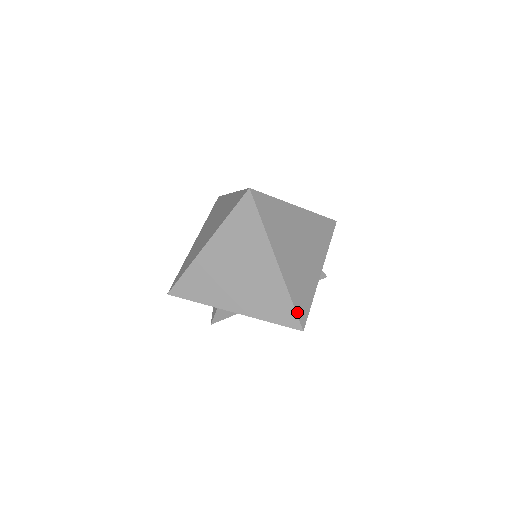
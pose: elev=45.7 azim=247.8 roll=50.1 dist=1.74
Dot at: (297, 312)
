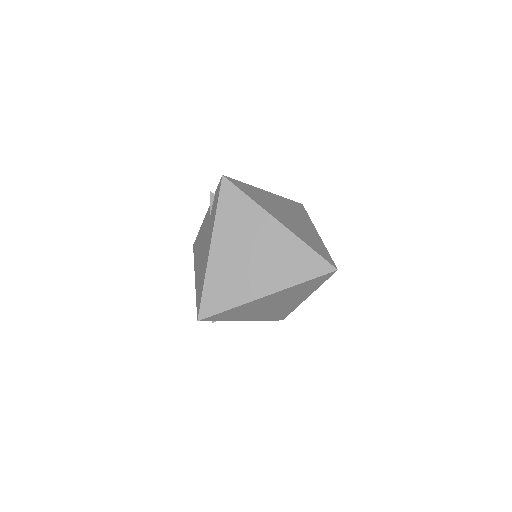
Dot at: occluded
